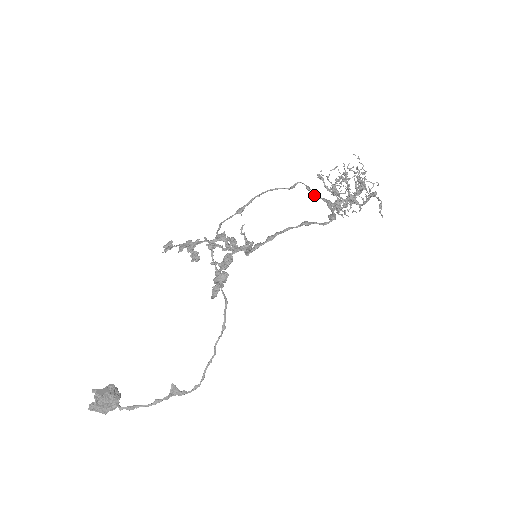
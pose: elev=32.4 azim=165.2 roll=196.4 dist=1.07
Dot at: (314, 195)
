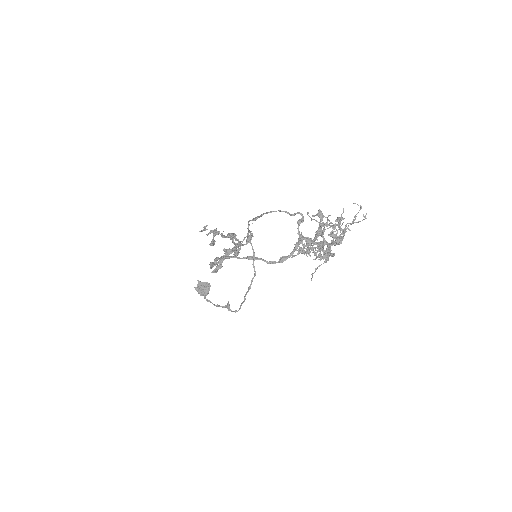
Dot at: (298, 230)
